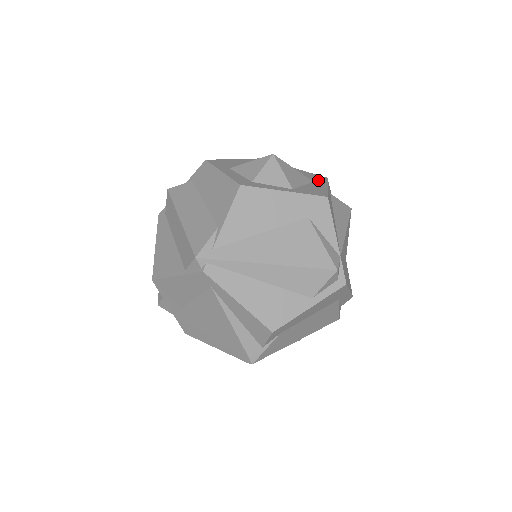
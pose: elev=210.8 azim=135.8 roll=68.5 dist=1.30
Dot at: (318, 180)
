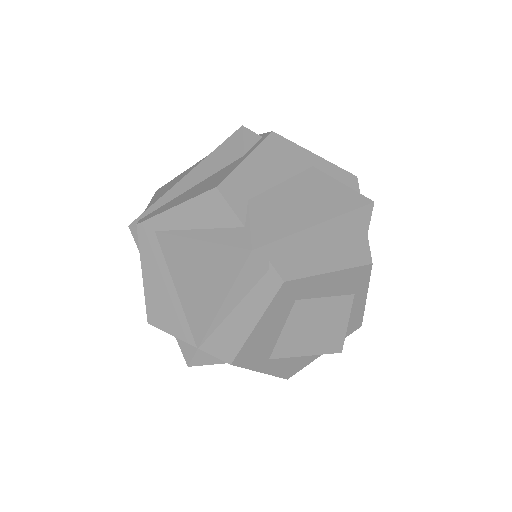
Dot at: occluded
